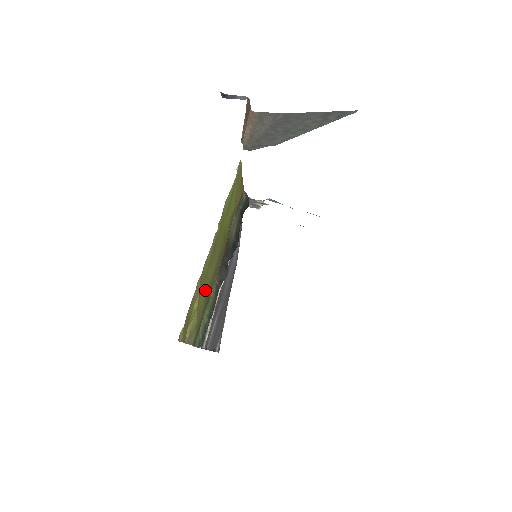
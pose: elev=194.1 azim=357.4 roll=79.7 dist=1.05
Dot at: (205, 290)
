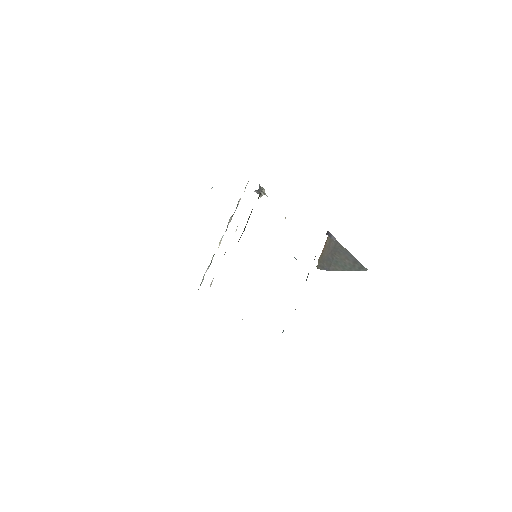
Dot at: occluded
